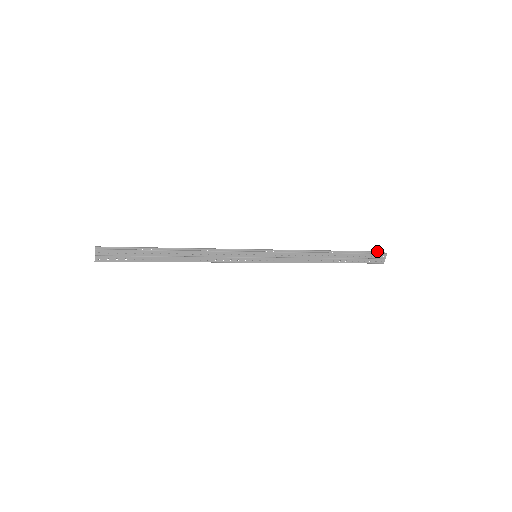
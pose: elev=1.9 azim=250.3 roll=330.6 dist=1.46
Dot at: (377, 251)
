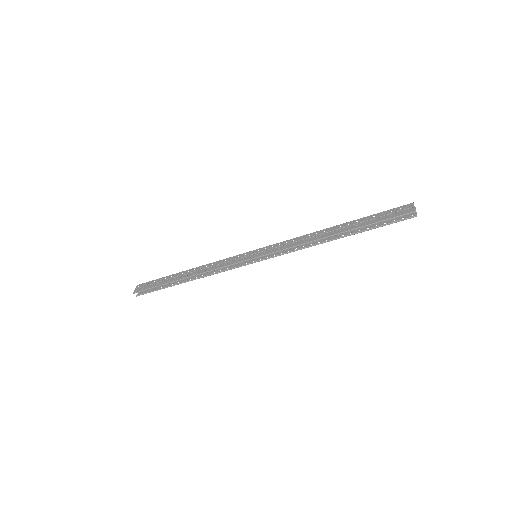
Dot at: occluded
